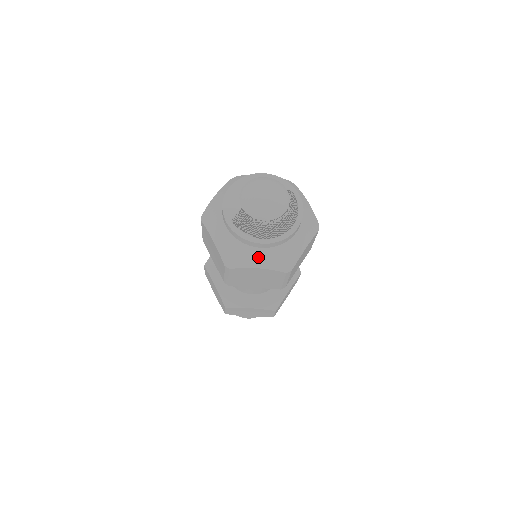
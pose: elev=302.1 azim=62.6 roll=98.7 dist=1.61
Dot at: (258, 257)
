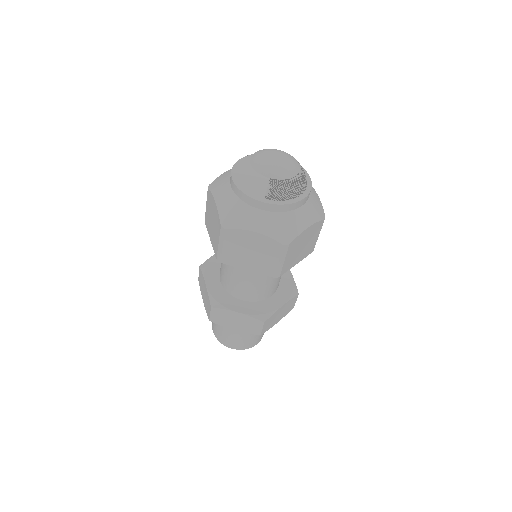
Dot at: (304, 216)
